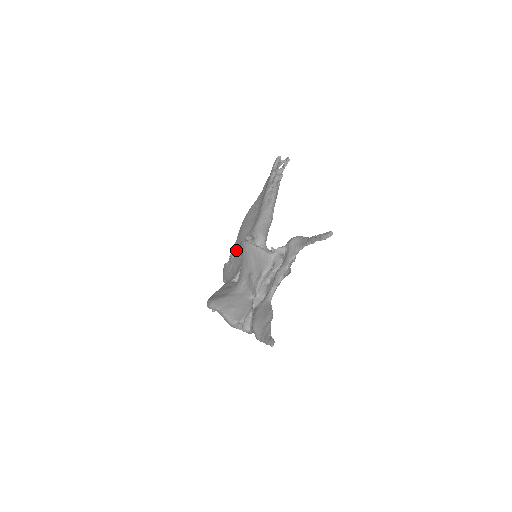
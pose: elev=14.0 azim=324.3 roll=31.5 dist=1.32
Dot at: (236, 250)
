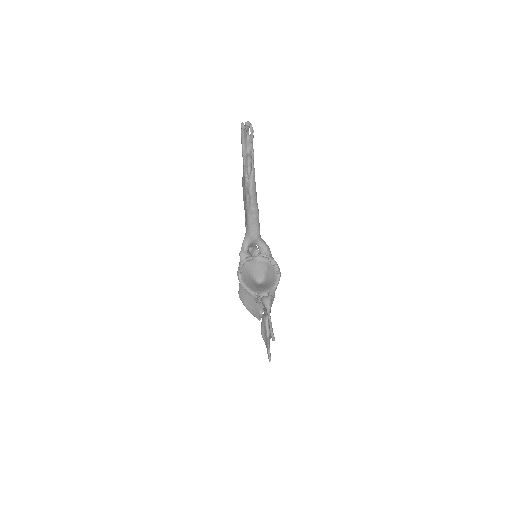
Dot at: (246, 223)
